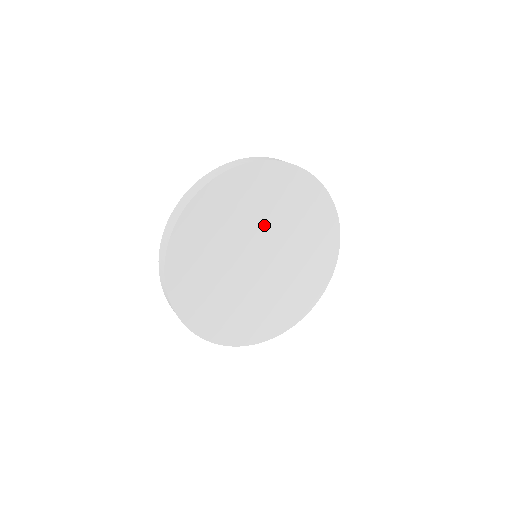
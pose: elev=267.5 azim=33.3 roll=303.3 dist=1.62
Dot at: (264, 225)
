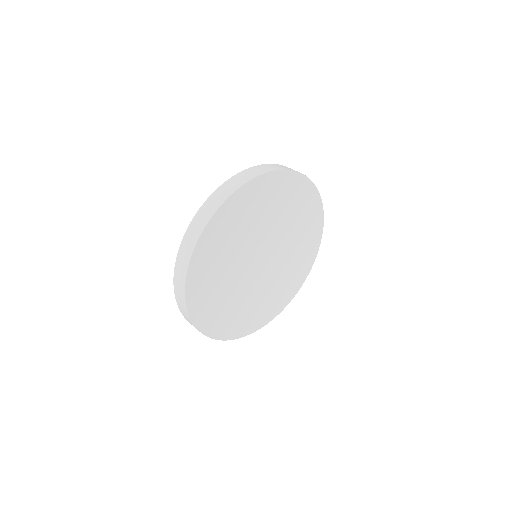
Dot at: (276, 230)
